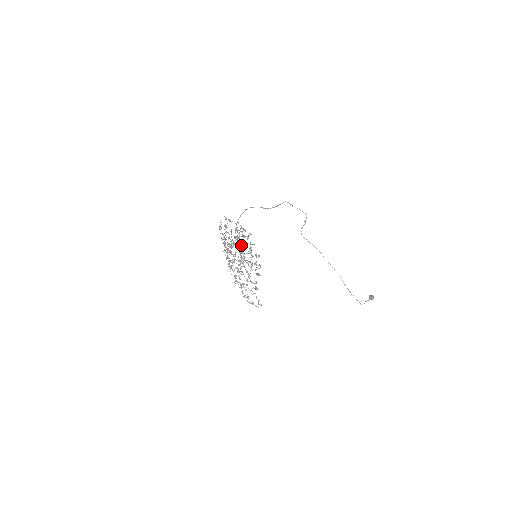
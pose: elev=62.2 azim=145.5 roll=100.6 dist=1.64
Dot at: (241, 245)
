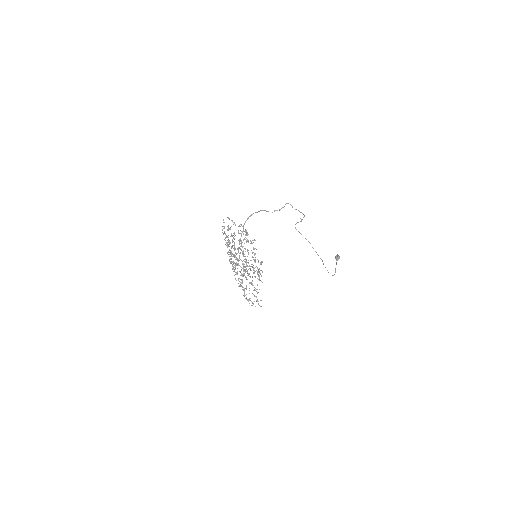
Dot at: occluded
